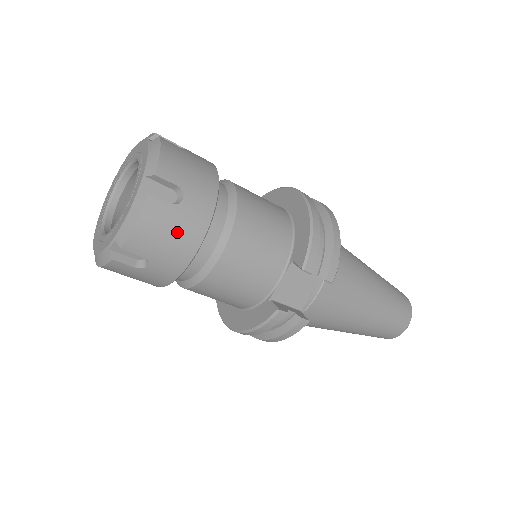
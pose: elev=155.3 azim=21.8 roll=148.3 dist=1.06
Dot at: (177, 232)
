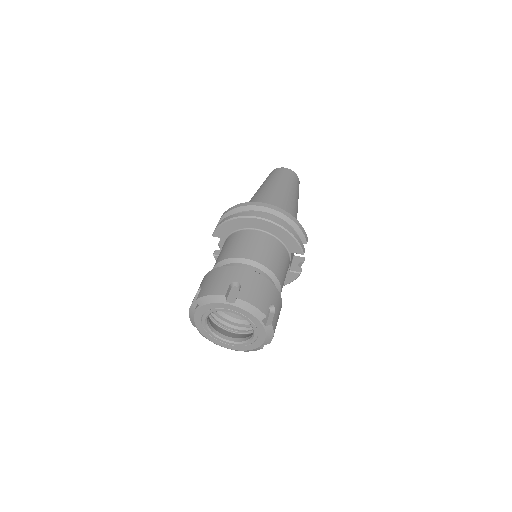
Dot at: occluded
